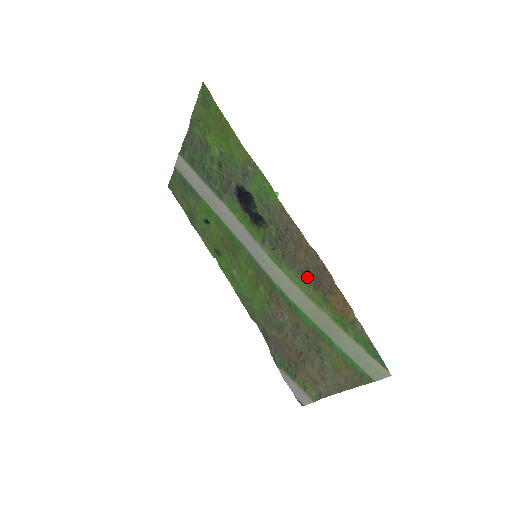
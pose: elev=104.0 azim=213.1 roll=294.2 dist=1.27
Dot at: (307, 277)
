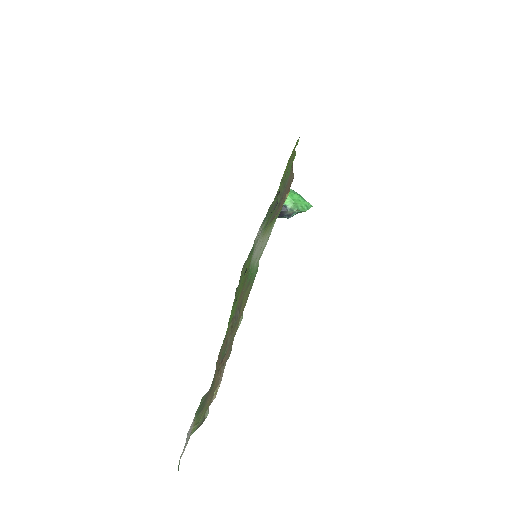
Dot at: occluded
